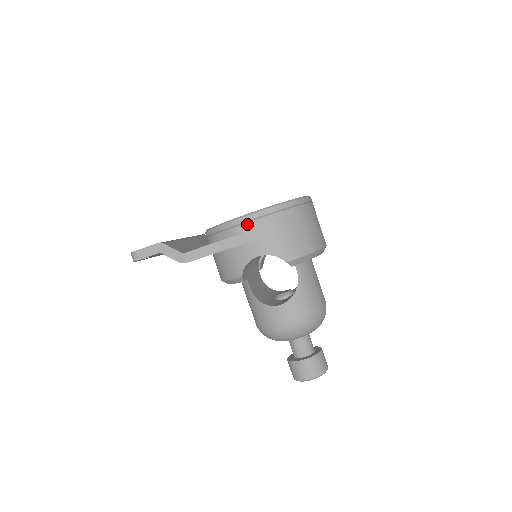
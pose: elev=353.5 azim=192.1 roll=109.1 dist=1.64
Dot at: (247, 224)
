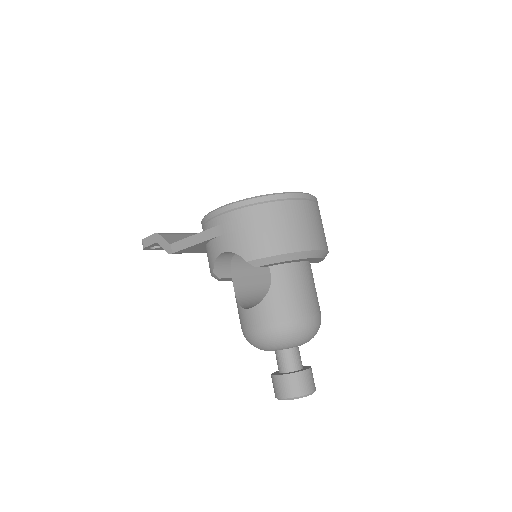
Dot at: (216, 218)
